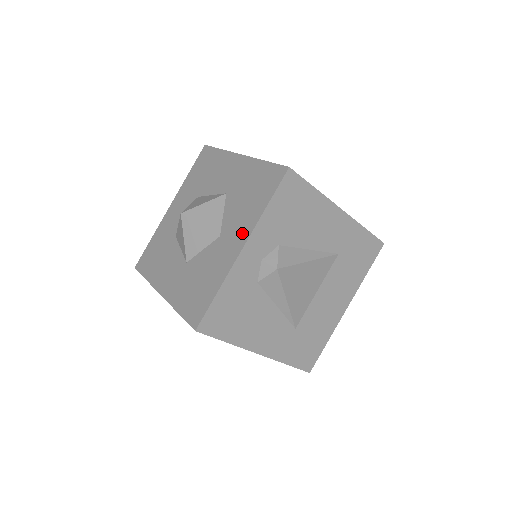
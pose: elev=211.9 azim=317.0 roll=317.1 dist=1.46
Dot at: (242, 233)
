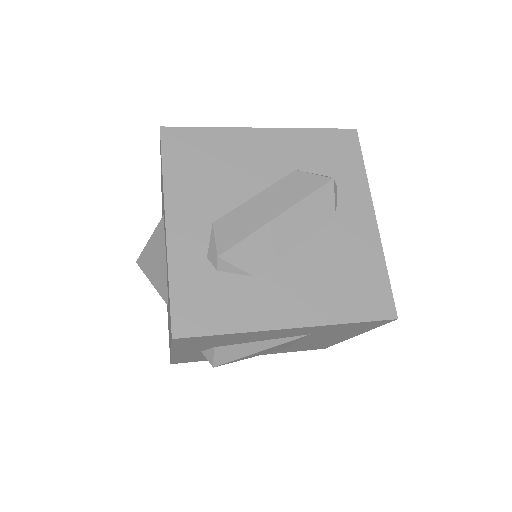
Dot at: occluded
